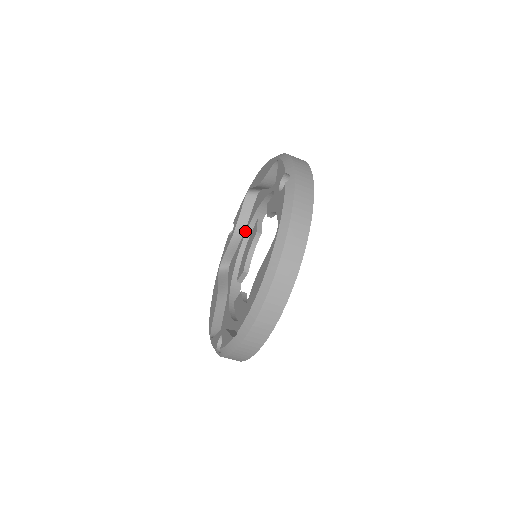
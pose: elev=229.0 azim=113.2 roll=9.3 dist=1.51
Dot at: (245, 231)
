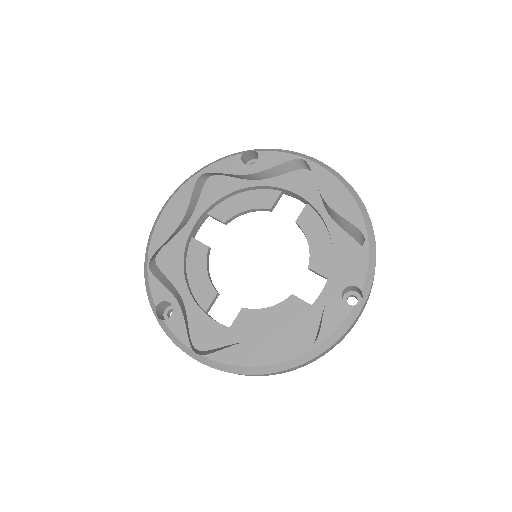
Dot at: (260, 183)
